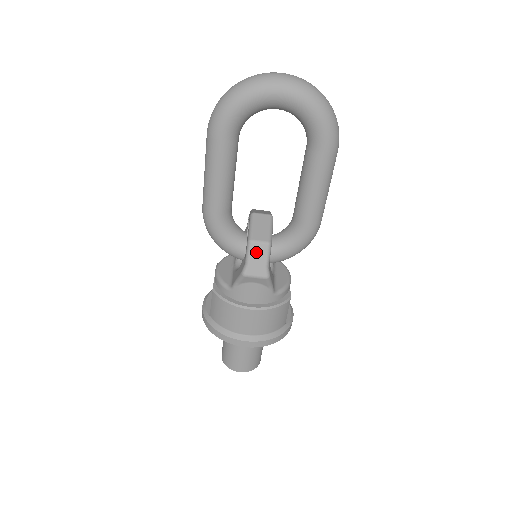
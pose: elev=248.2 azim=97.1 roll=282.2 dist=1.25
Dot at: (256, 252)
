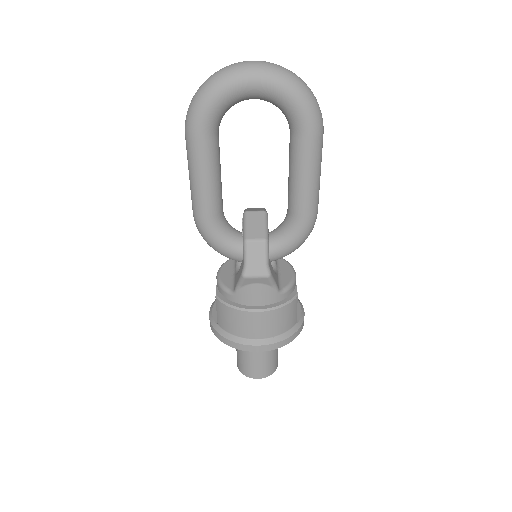
Dot at: (253, 251)
